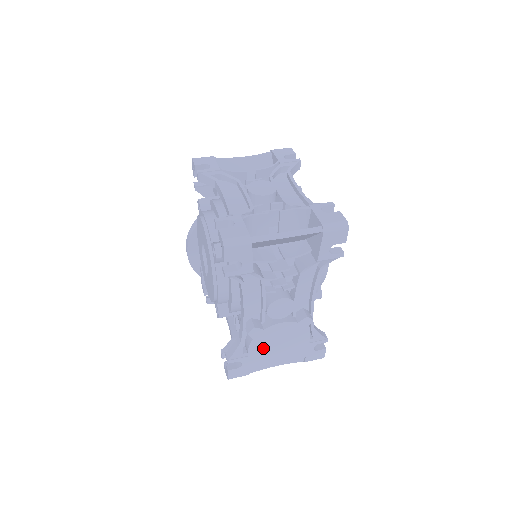
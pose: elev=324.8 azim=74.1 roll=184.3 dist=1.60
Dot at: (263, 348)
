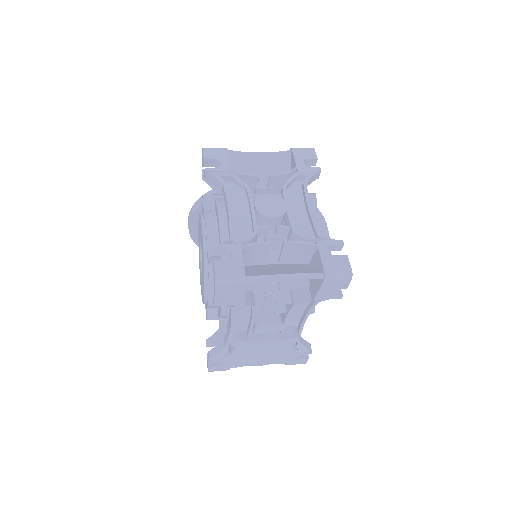
Dot at: (246, 354)
